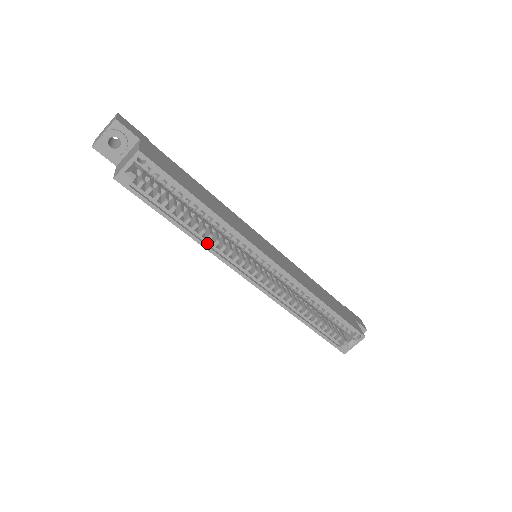
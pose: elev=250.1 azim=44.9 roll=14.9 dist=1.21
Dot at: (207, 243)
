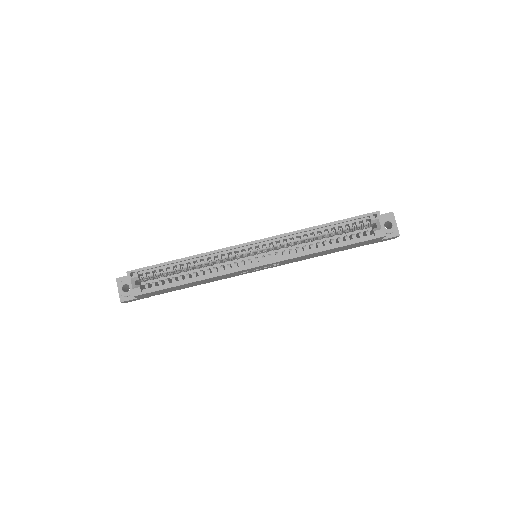
Dot at: (211, 275)
